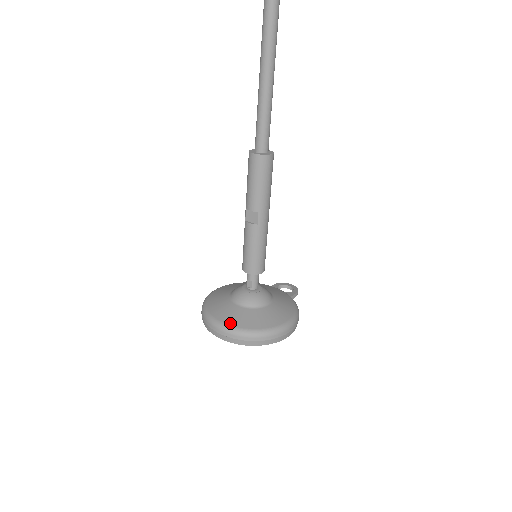
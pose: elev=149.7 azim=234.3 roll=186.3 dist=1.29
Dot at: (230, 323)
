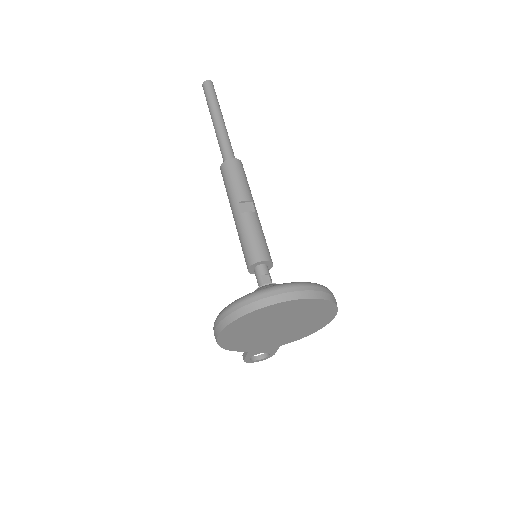
Dot at: (294, 282)
